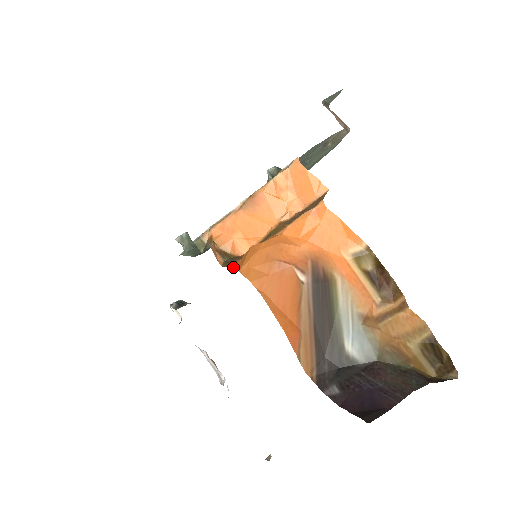
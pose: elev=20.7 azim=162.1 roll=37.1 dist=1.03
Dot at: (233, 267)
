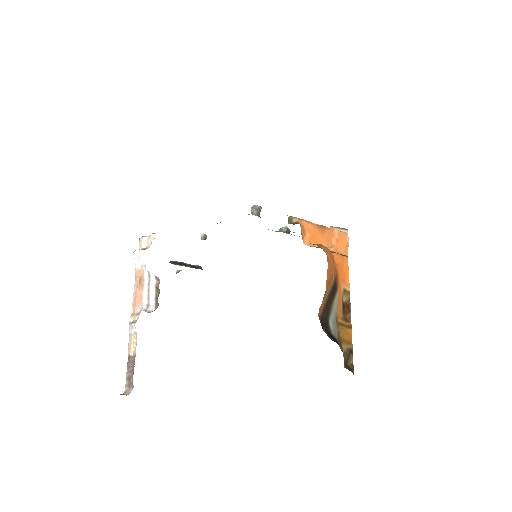
Dot at: occluded
